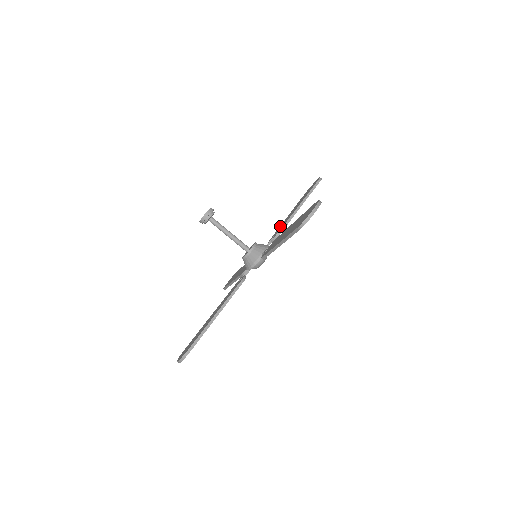
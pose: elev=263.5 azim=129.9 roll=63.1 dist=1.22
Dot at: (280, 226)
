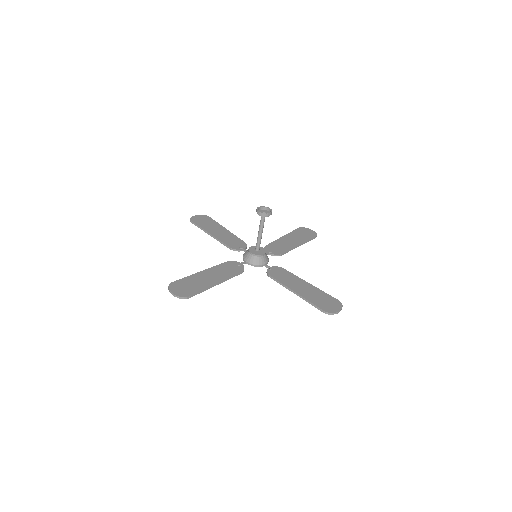
Dot at: (276, 242)
